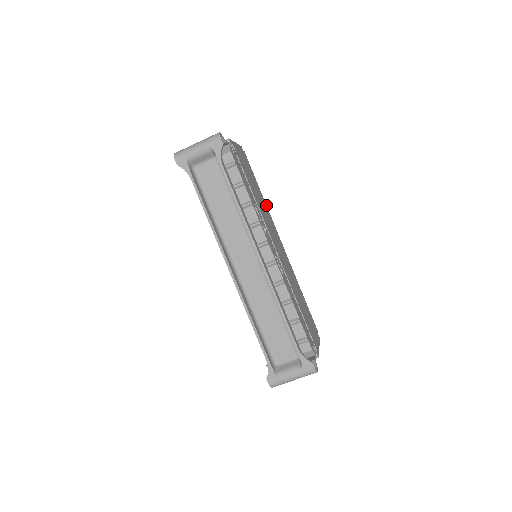
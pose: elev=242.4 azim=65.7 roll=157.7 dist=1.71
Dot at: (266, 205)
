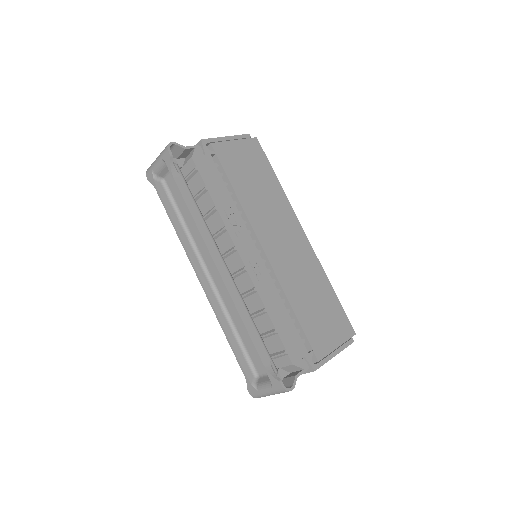
Dot at: (284, 193)
